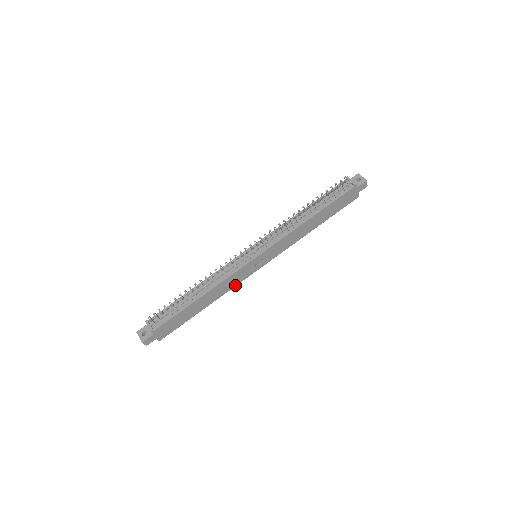
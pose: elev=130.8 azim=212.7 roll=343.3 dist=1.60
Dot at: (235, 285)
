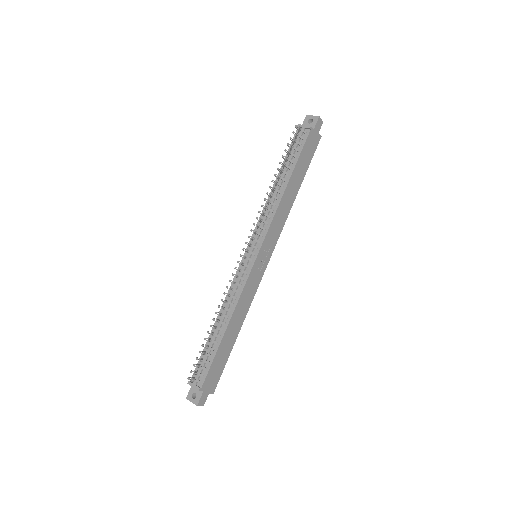
Dot at: (253, 296)
